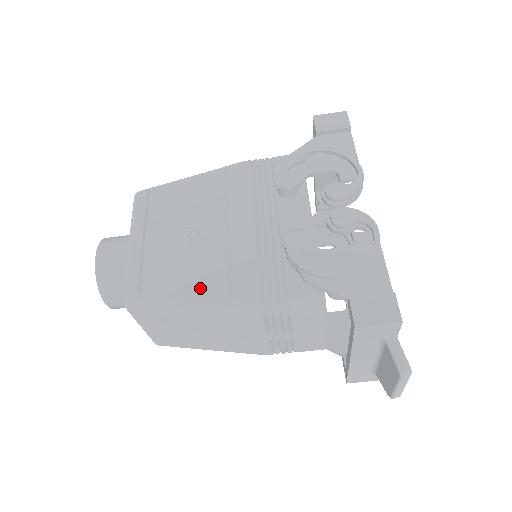
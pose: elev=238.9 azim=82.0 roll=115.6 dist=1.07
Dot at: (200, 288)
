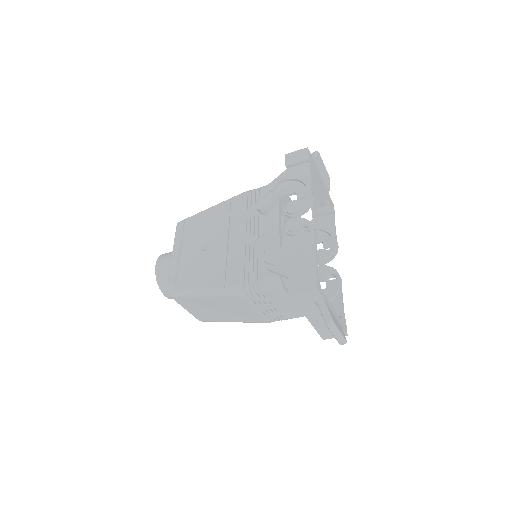
Dot at: (209, 279)
